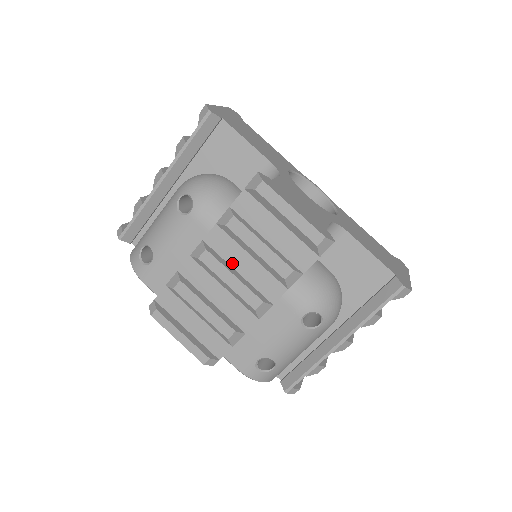
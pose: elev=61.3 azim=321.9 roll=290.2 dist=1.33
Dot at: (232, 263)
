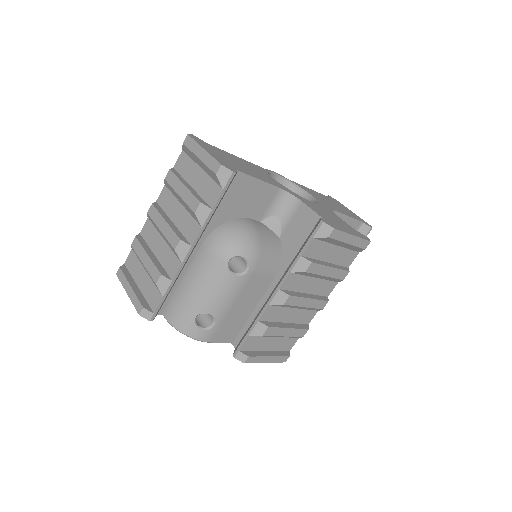
Dot at: (301, 290)
